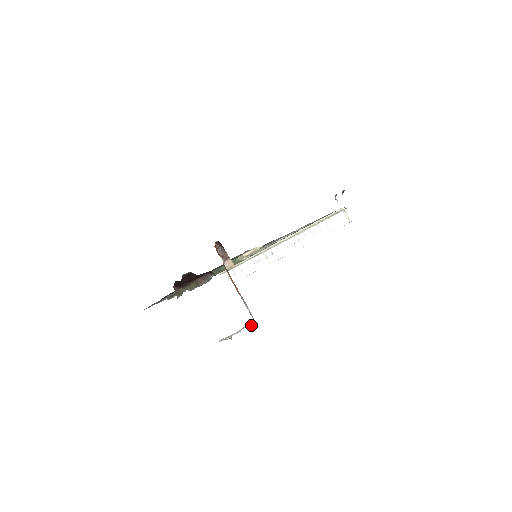
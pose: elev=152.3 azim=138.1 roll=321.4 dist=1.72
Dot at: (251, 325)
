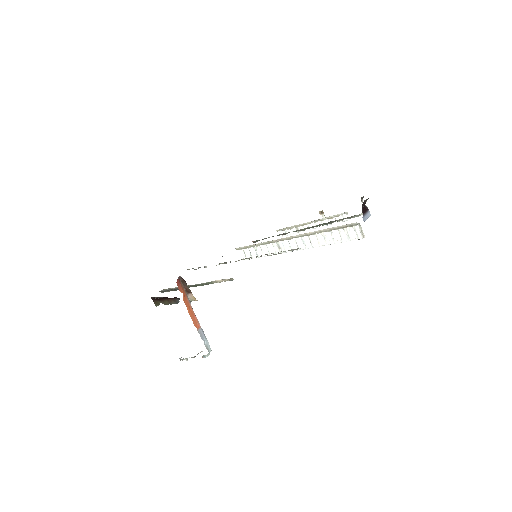
Dot at: (204, 355)
